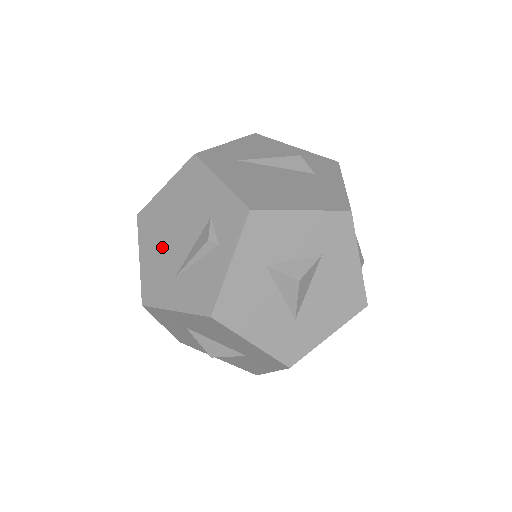
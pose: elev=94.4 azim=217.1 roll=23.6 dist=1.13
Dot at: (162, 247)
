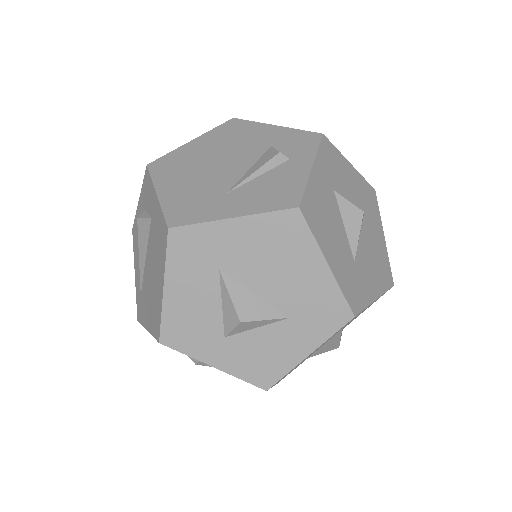
Dot at: (198, 177)
